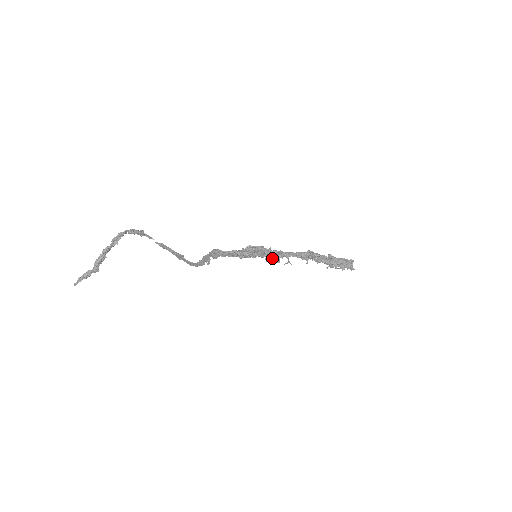
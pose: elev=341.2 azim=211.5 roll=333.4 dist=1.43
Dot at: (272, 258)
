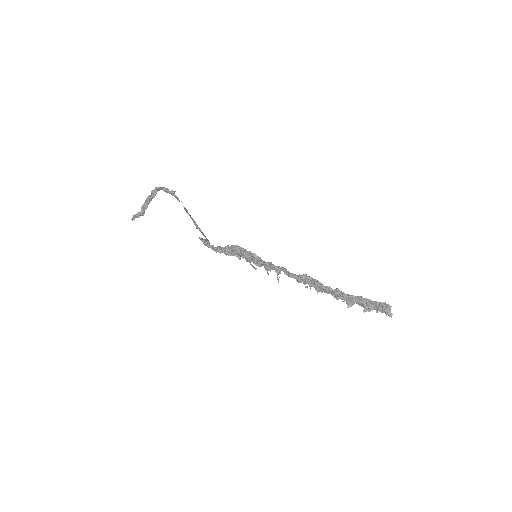
Dot at: (261, 266)
